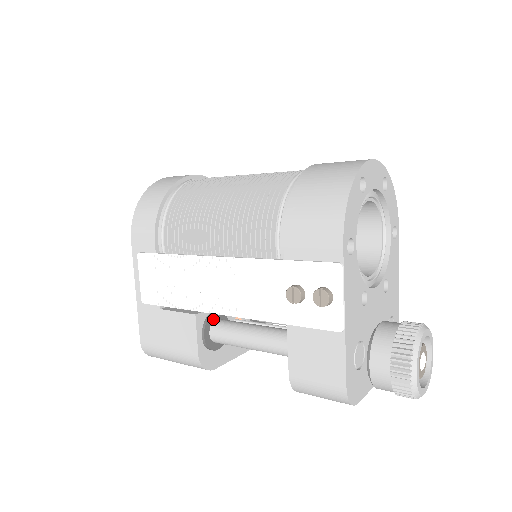
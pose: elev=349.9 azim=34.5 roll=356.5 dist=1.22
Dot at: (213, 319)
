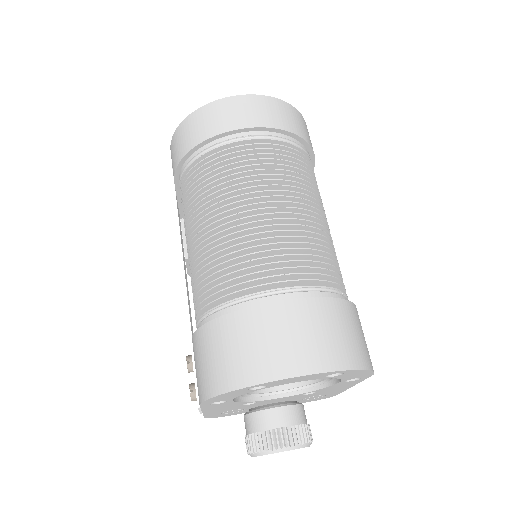
Dot at: occluded
